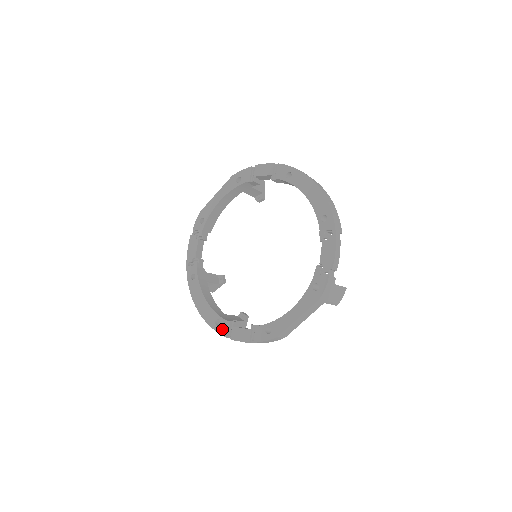
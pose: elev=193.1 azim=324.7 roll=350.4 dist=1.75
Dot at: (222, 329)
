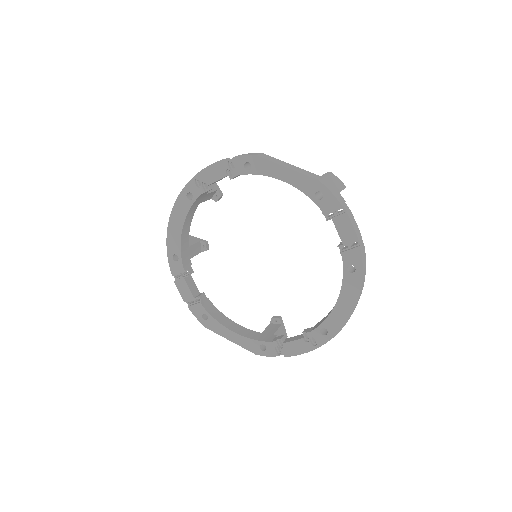
Dot at: (174, 267)
